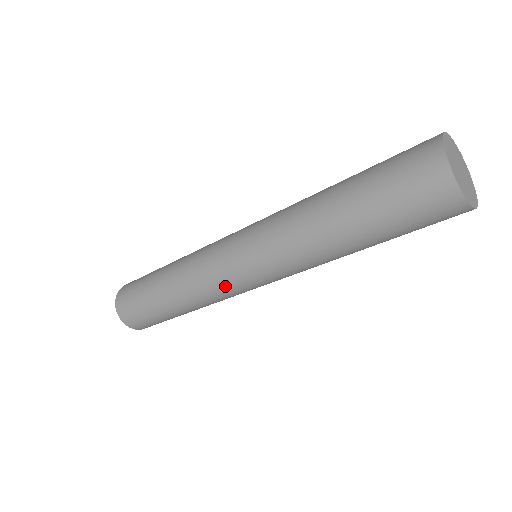
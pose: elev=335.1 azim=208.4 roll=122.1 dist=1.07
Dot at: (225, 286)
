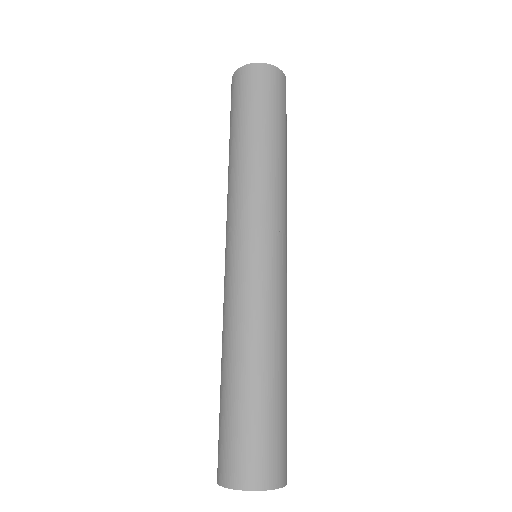
Dot at: (230, 282)
